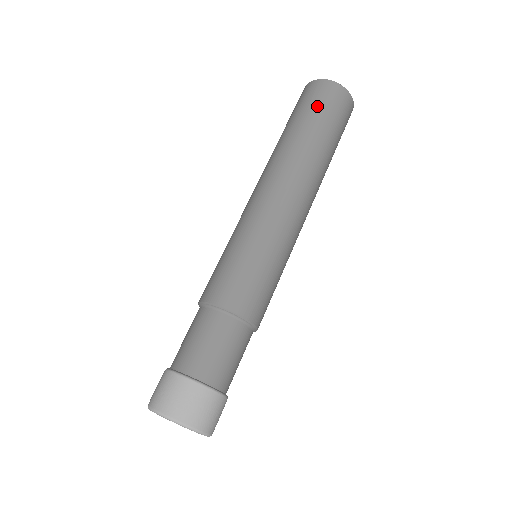
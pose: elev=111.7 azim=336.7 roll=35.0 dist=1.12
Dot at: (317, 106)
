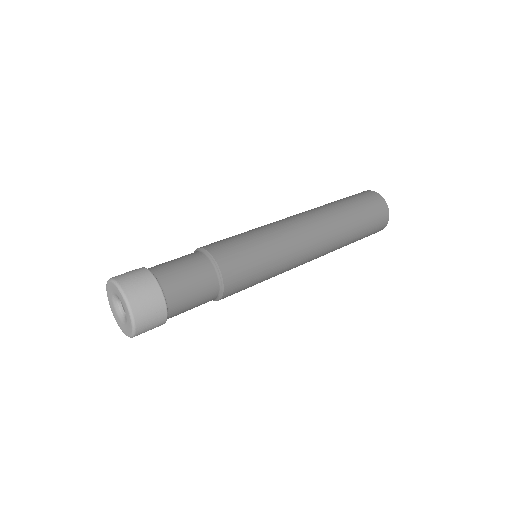
Dot at: (356, 197)
